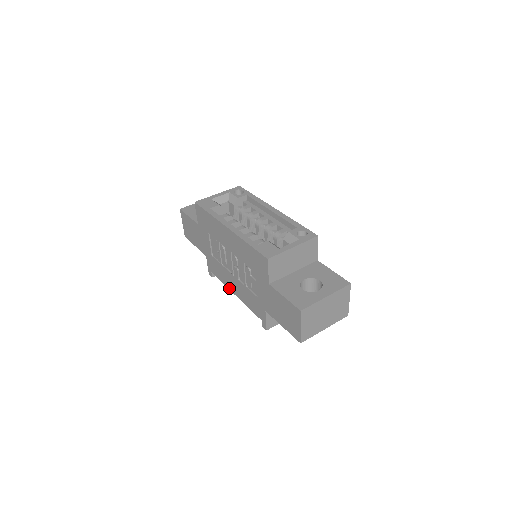
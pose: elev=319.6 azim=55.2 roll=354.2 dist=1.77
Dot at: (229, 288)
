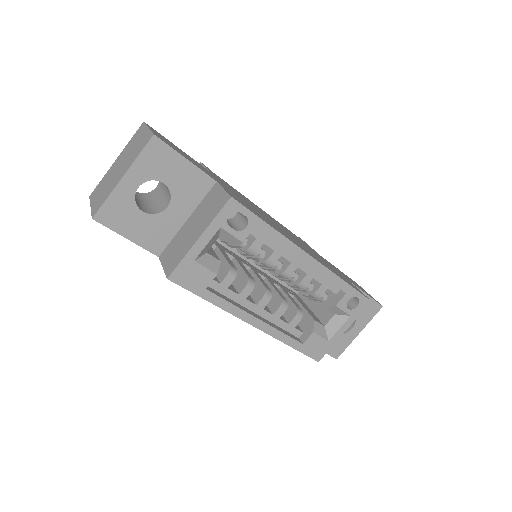
Dot at: occluded
